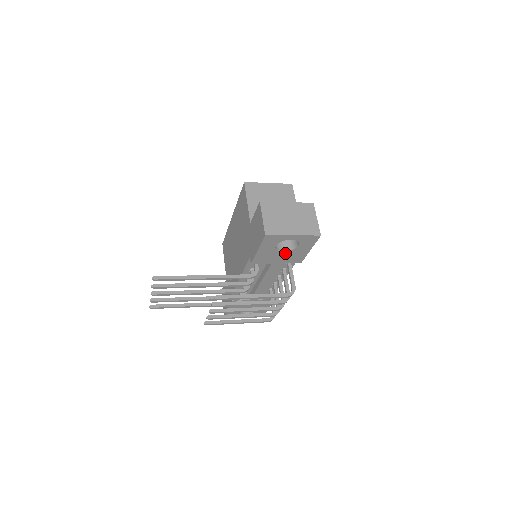
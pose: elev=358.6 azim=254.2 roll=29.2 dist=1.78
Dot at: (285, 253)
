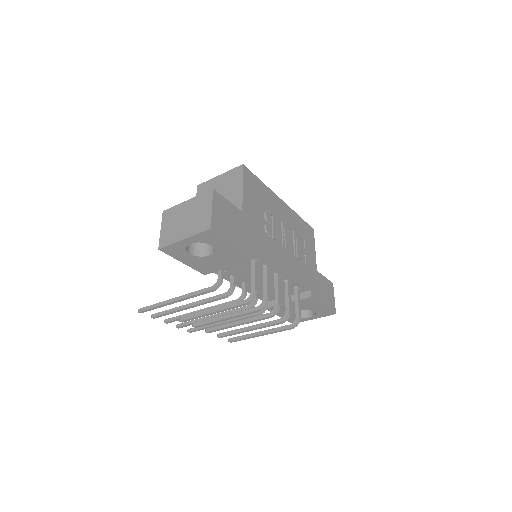
Dot at: (215, 256)
